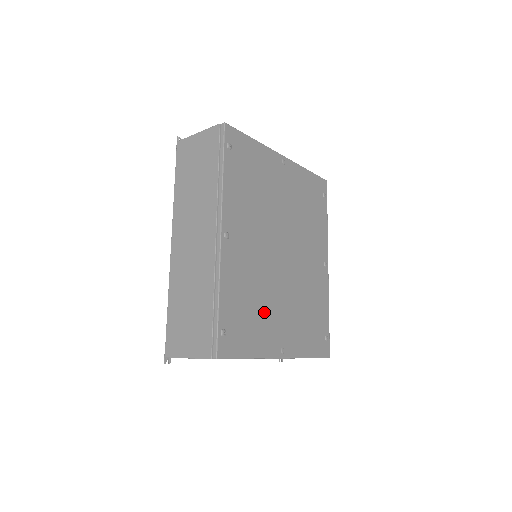
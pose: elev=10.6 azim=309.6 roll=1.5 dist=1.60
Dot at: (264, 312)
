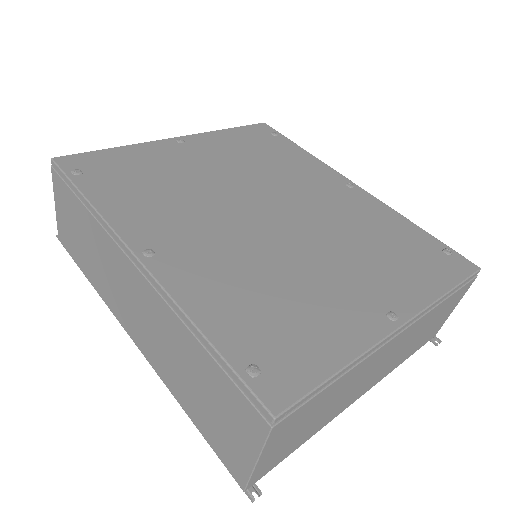
Dot at: (306, 293)
